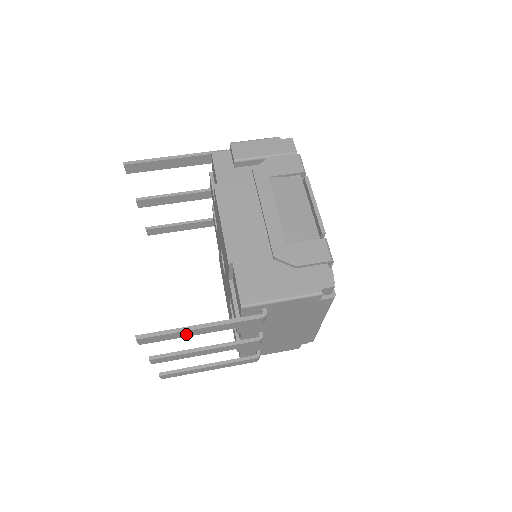
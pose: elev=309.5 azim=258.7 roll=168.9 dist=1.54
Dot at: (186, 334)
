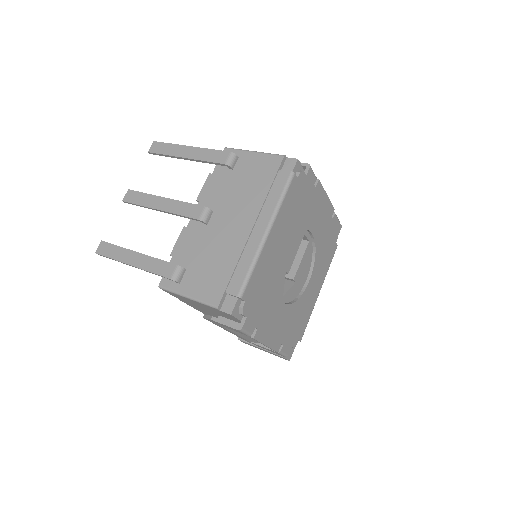
Dot at: (178, 152)
